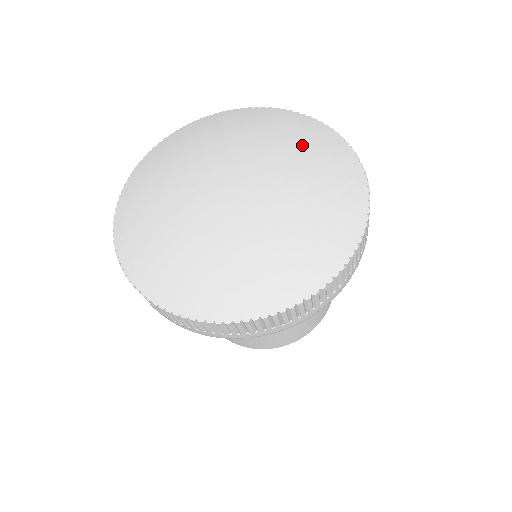
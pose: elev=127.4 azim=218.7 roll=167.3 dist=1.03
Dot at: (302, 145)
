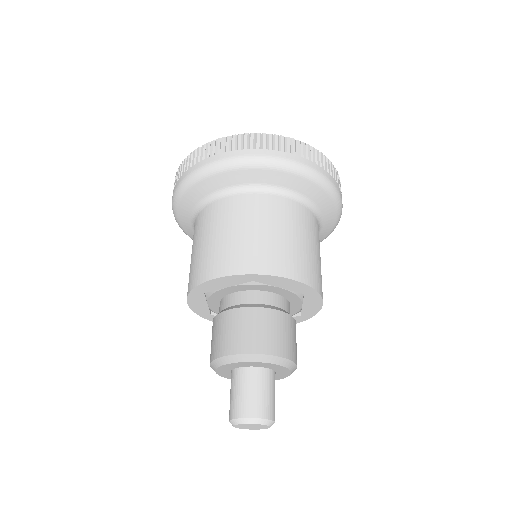
Dot at: occluded
